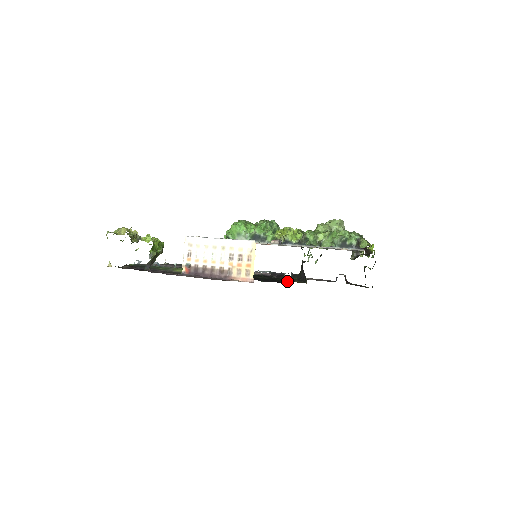
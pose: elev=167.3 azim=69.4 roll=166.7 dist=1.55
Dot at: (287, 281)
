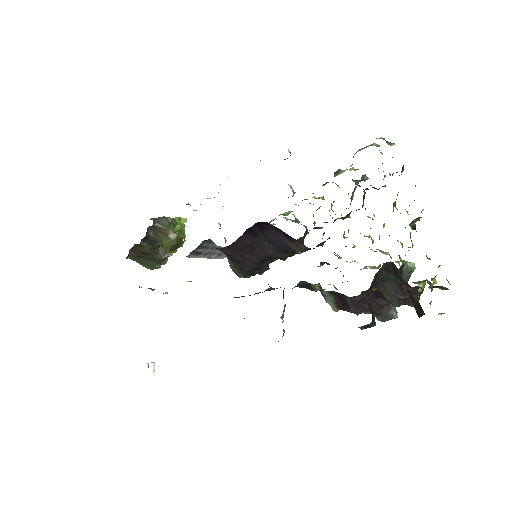
Dot at: occluded
